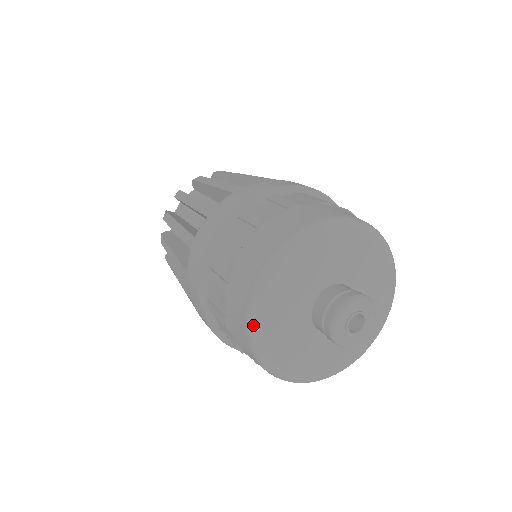
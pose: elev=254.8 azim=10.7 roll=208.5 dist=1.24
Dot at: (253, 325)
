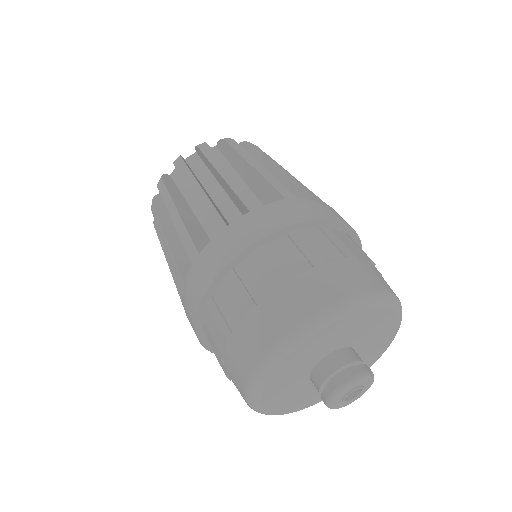
Dot at: (253, 387)
